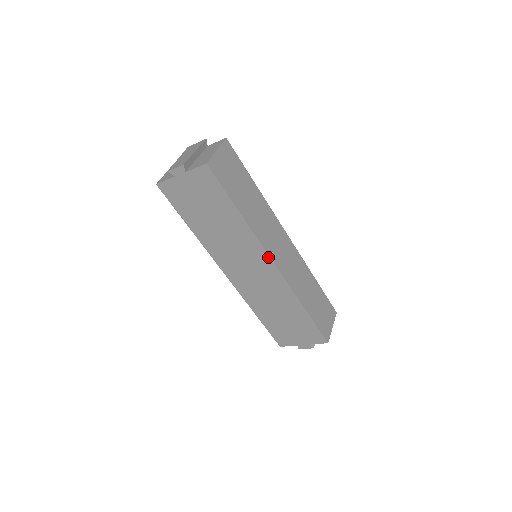
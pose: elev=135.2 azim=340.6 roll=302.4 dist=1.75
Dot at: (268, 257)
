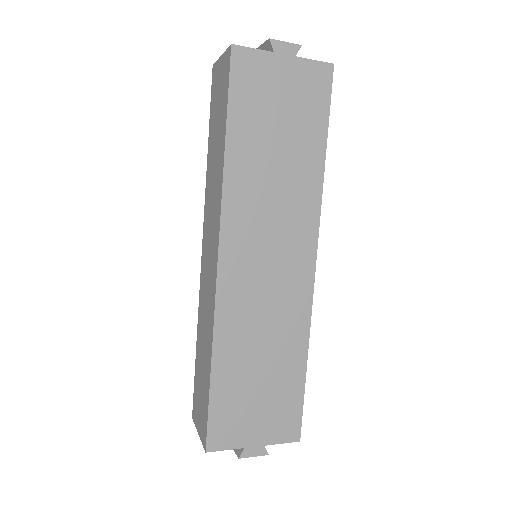
Dot at: (315, 245)
